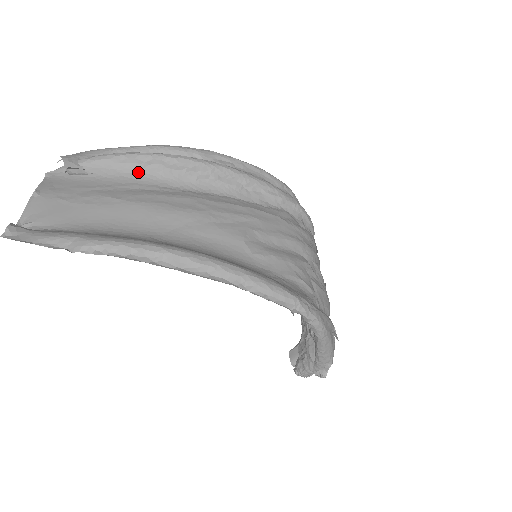
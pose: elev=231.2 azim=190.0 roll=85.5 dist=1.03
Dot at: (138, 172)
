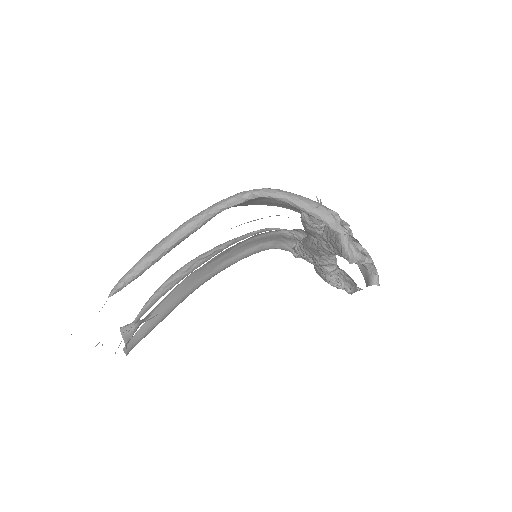
Dot at: (159, 298)
